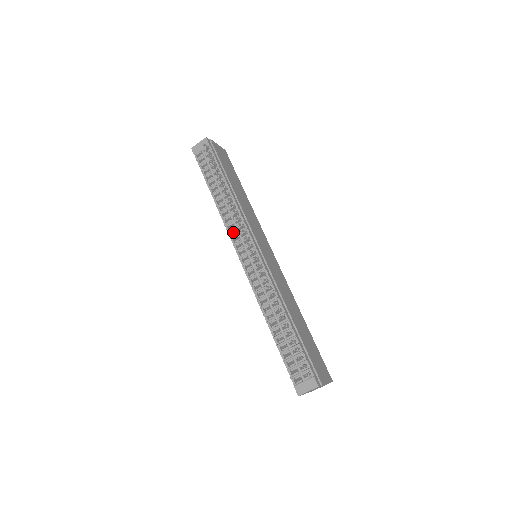
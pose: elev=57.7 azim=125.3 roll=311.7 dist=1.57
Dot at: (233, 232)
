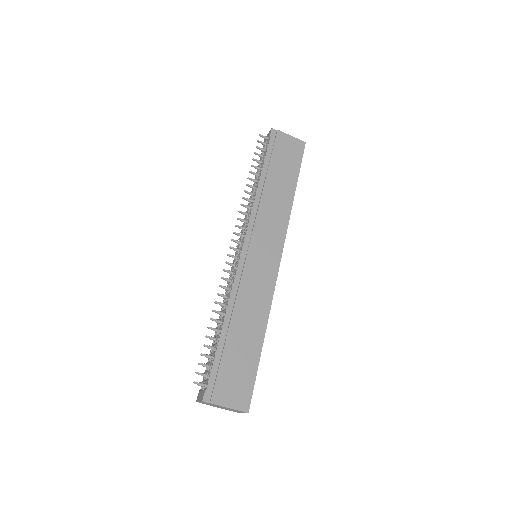
Dot at: occluded
